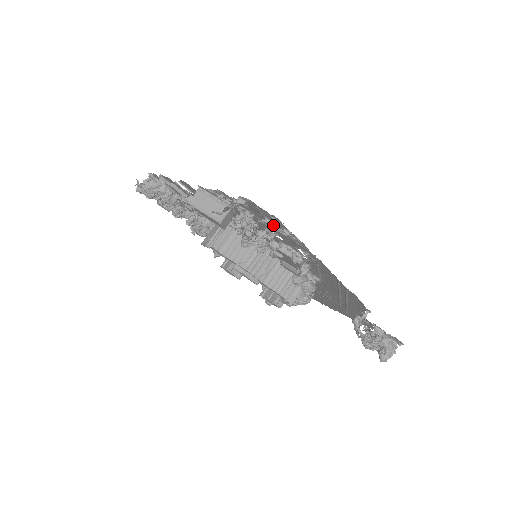
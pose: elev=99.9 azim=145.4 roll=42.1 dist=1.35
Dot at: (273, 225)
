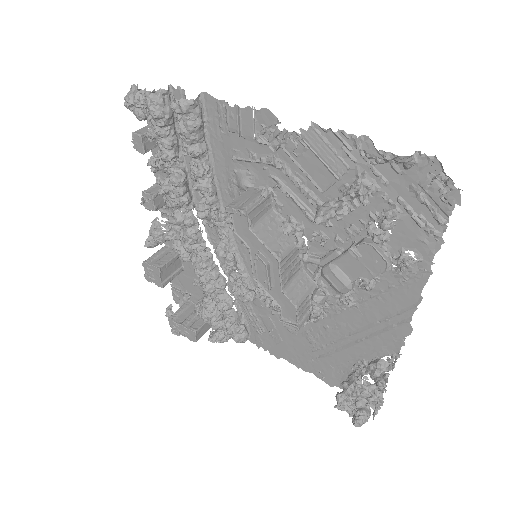
Dot at: (412, 208)
